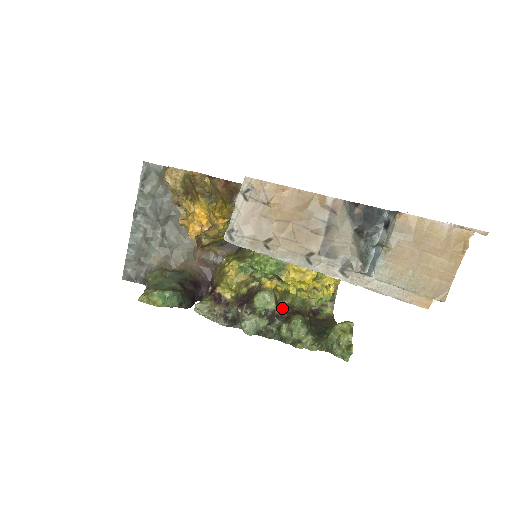
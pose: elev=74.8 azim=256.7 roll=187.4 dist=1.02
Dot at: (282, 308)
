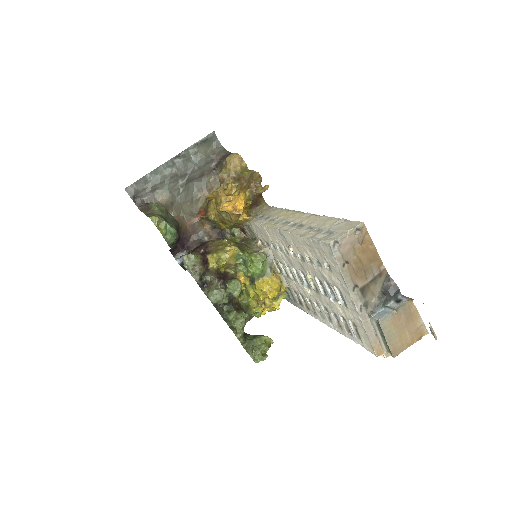
Dot at: (235, 300)
